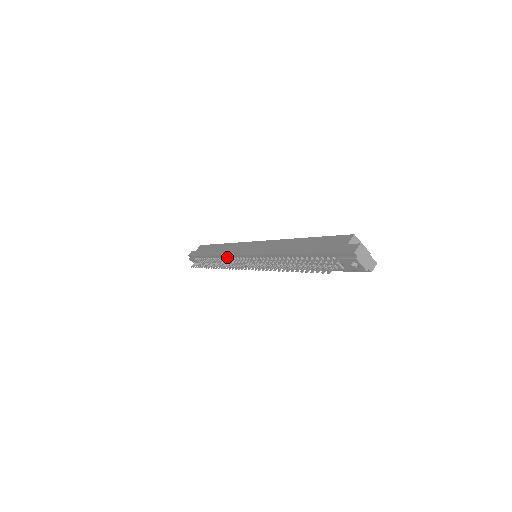
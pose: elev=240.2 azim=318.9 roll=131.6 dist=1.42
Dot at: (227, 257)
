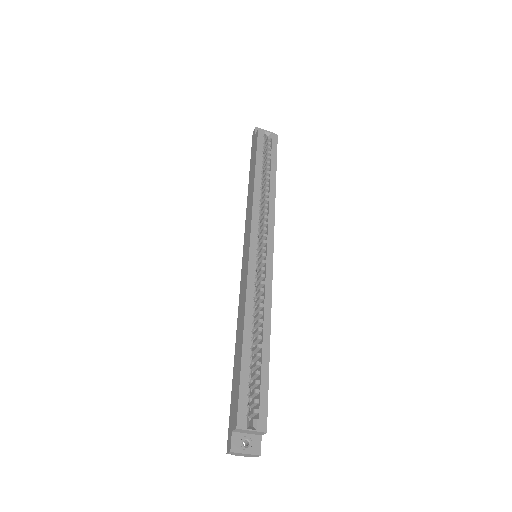
Dot at: occluded
